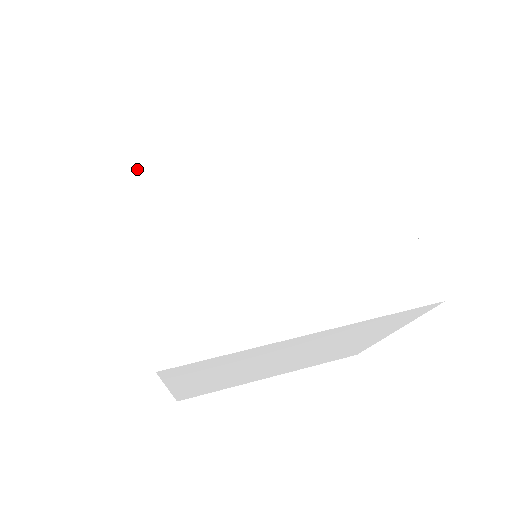
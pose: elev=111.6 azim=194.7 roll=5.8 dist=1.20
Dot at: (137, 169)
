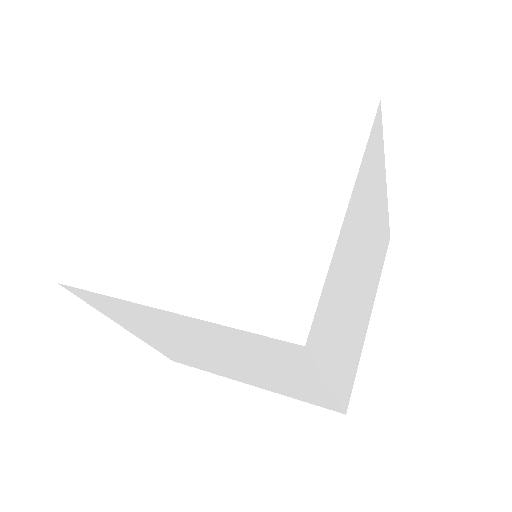
Dot at: (151, 139)
